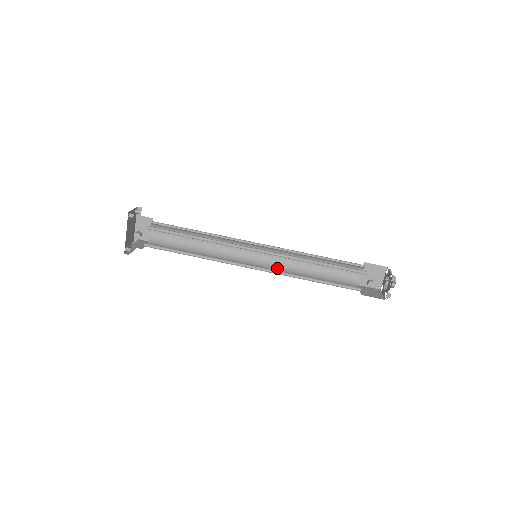
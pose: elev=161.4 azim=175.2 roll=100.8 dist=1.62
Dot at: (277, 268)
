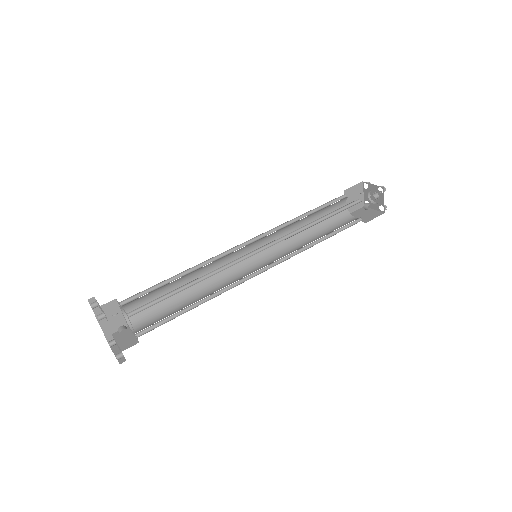
Dot at: (278, 253)
